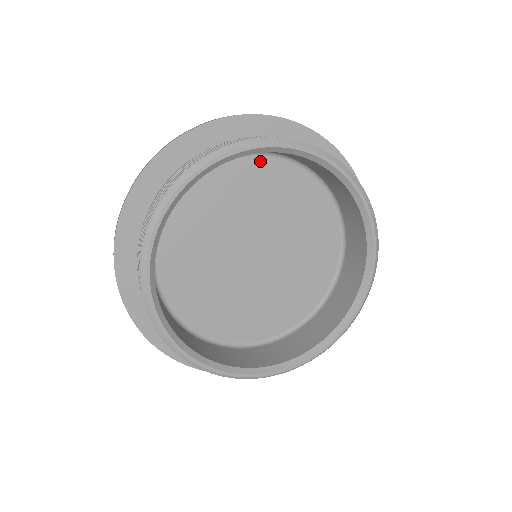
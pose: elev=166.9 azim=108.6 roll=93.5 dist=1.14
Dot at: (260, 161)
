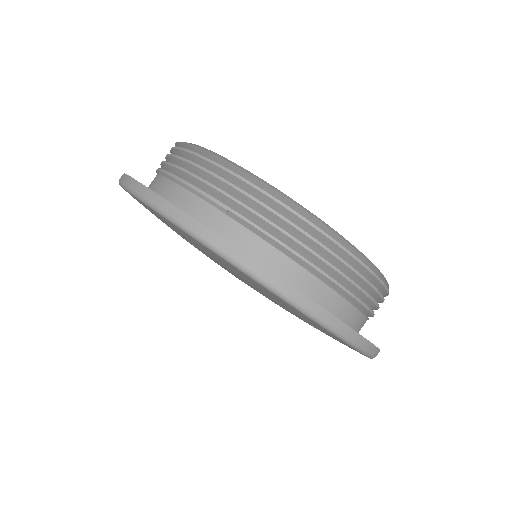
Dot at: occluded
